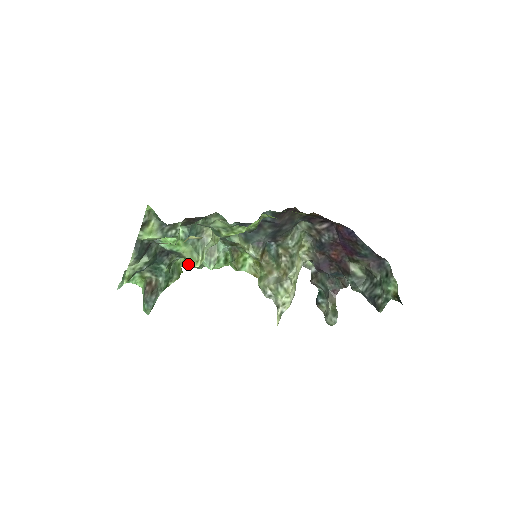
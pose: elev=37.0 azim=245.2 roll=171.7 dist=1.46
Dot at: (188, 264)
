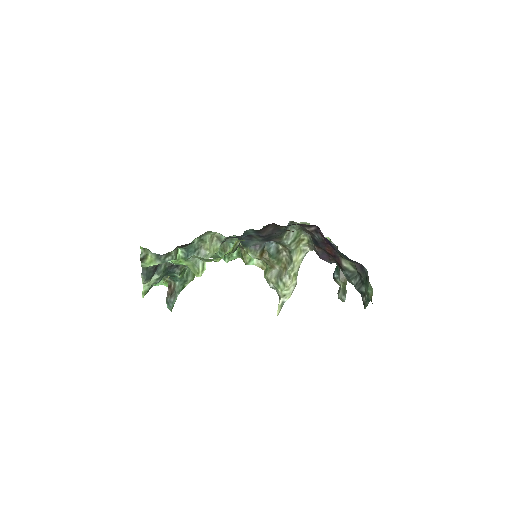
Dot at: occluded
